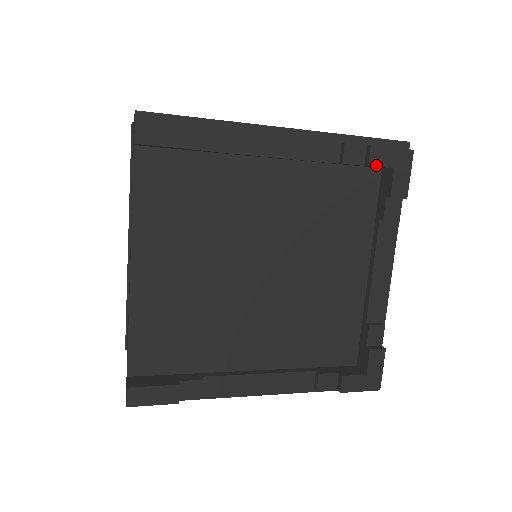
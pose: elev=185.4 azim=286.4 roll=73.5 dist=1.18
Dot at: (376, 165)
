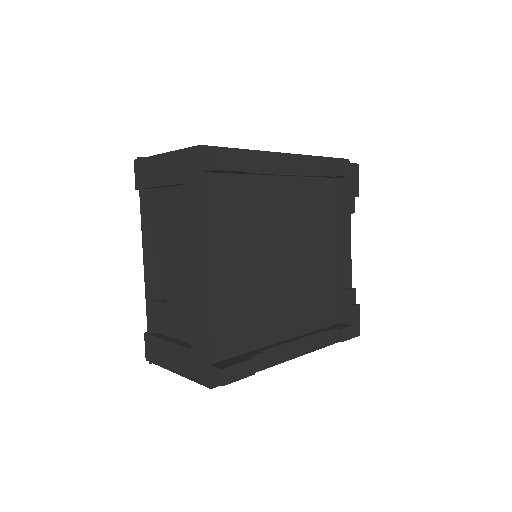
Dot at: (342, 175)
